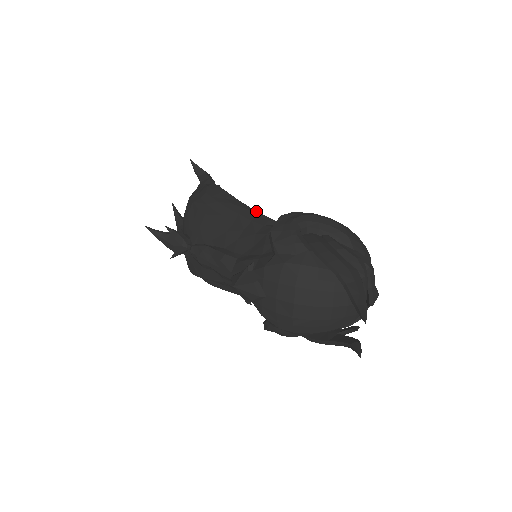
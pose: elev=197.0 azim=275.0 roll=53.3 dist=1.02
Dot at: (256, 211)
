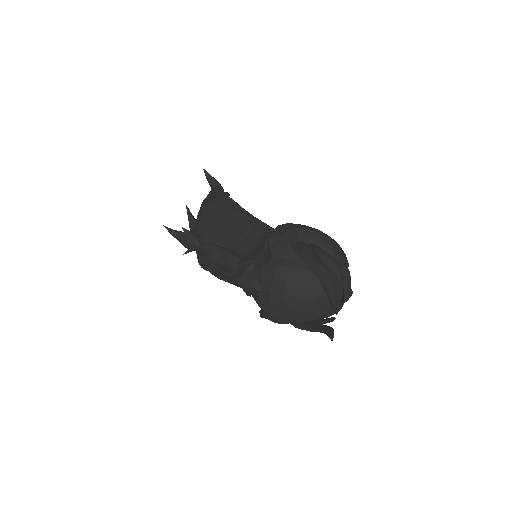
Dot at: (258, 219)
